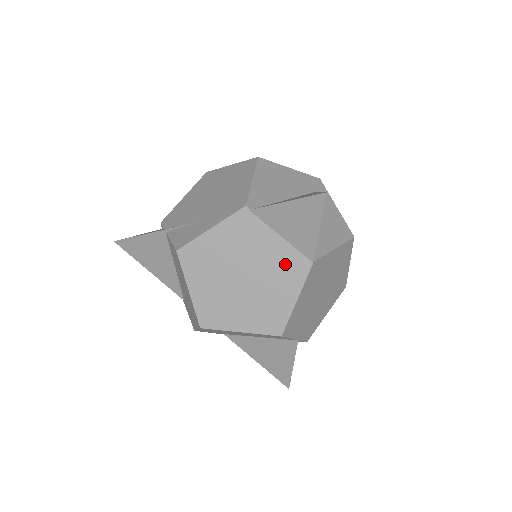
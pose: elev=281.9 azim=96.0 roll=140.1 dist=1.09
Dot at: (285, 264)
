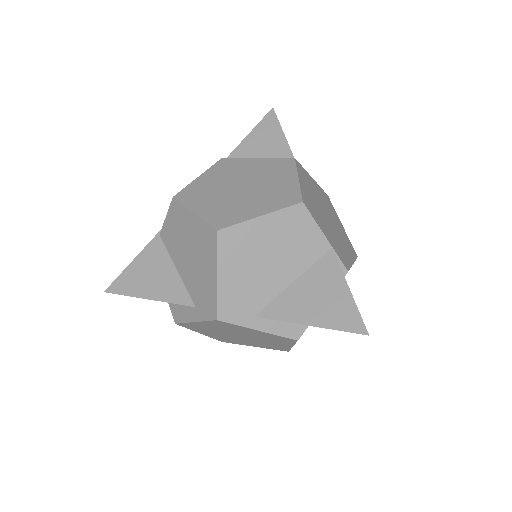
Dot at: (273, 167)
